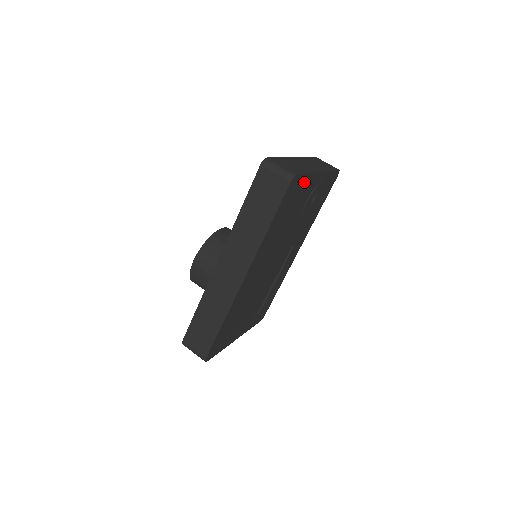
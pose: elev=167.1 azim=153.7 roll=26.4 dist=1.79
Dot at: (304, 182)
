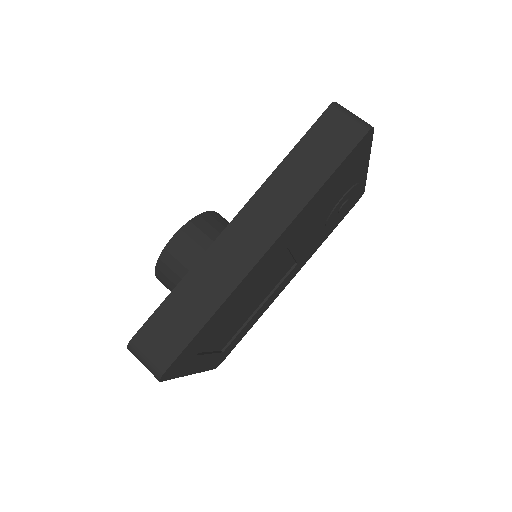
Dot at: (363, 157)
